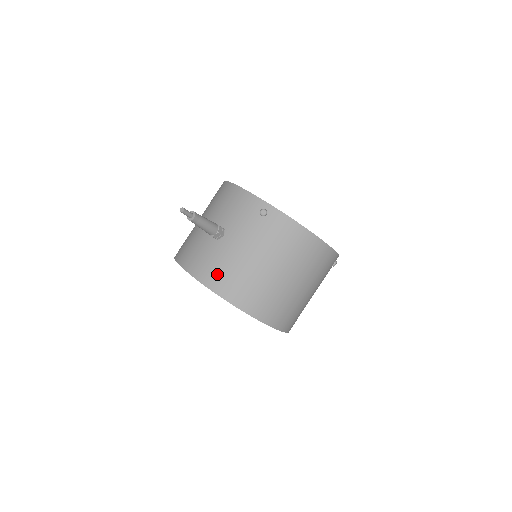
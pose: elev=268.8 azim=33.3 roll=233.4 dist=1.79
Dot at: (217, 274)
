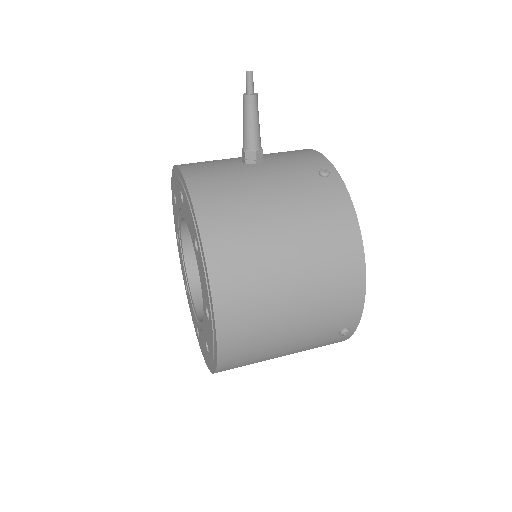
Dot at: (213, 184)
